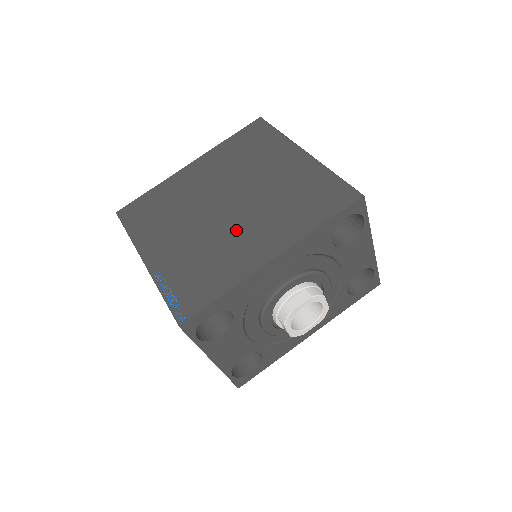
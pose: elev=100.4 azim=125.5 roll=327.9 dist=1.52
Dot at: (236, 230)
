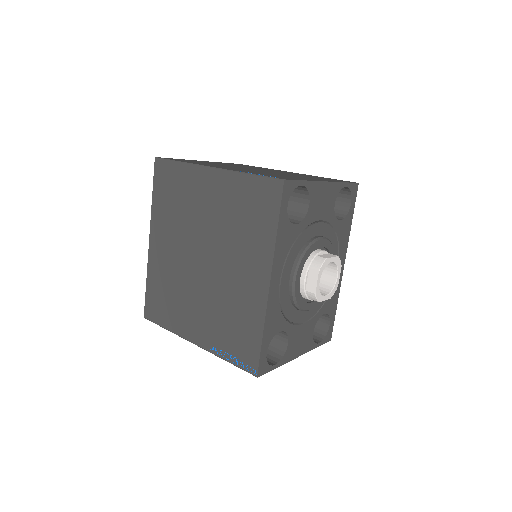
Dot at: (227, 278)
